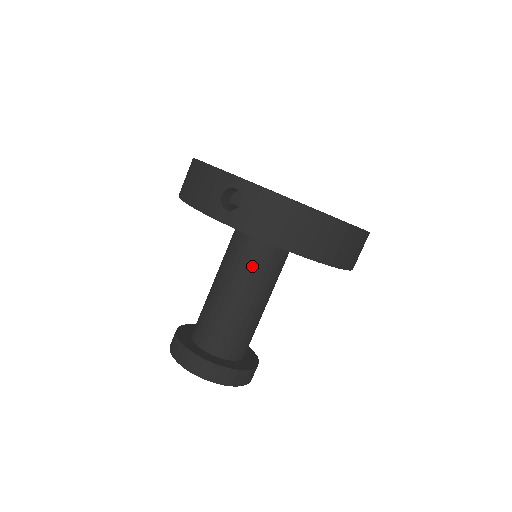
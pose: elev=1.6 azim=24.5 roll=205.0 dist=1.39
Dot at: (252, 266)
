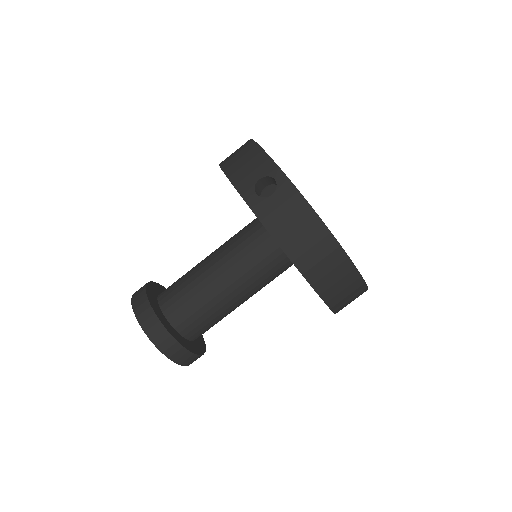
Dot at: (248, 261)
